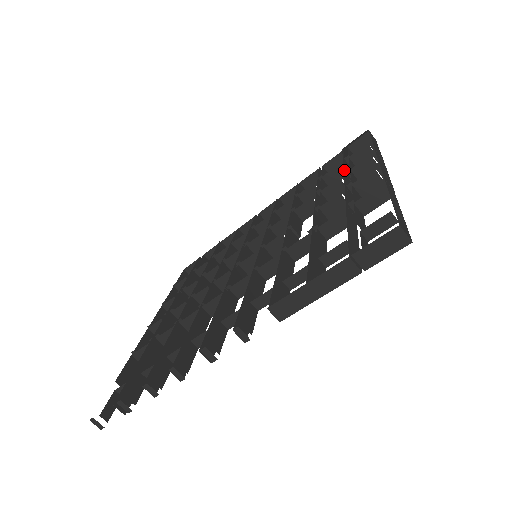
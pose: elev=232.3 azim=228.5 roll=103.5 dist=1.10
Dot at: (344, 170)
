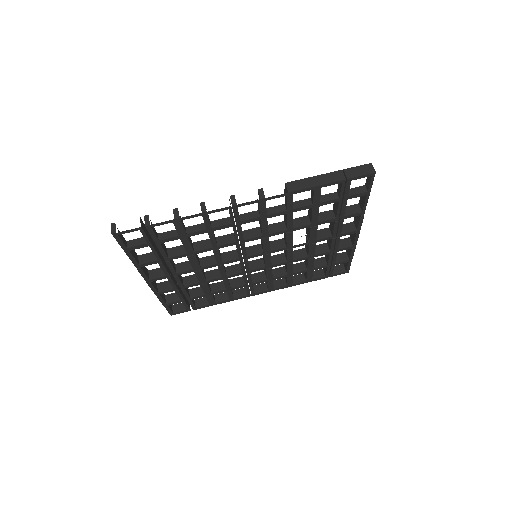
Dot at: occluded
